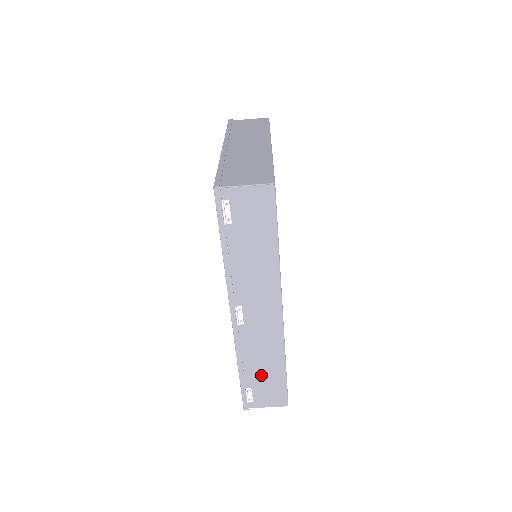
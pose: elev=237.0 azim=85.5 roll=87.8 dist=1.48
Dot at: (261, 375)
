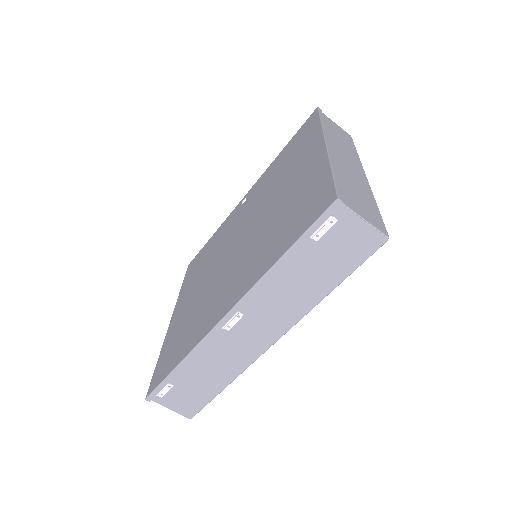
Dot at: (195, 381)
